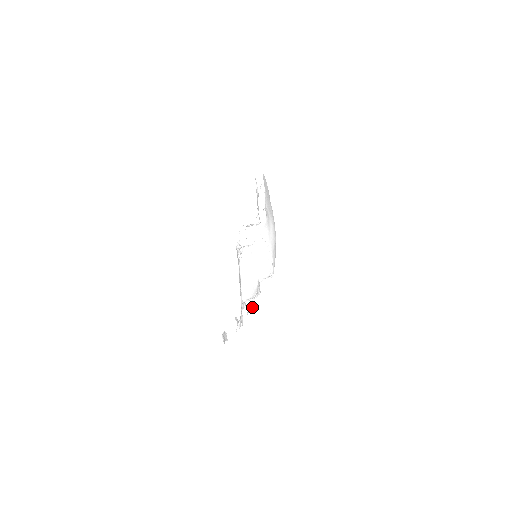
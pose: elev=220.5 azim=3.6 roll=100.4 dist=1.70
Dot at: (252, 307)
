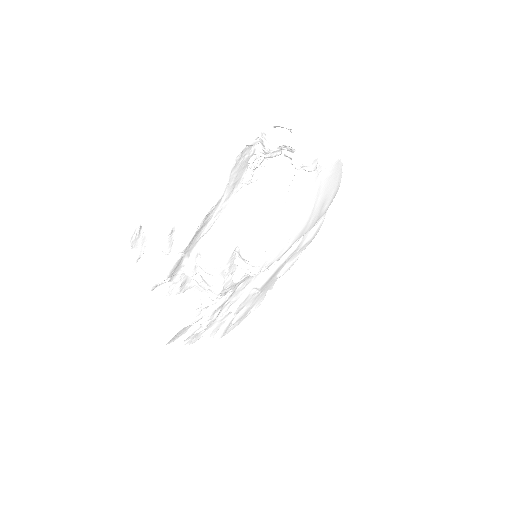
Dot at: (194, 317)
